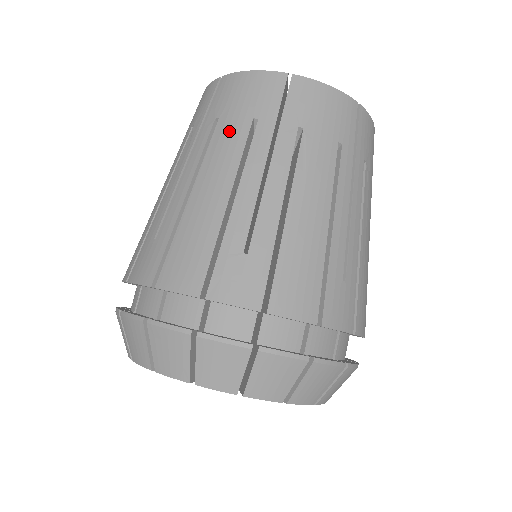
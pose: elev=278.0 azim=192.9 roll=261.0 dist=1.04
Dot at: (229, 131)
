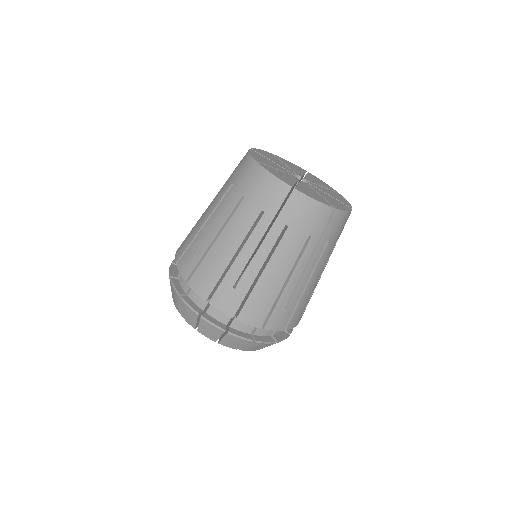
Dot at: (294, 240)
